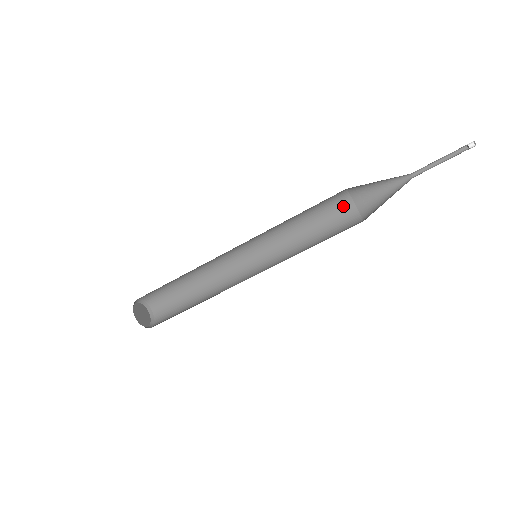
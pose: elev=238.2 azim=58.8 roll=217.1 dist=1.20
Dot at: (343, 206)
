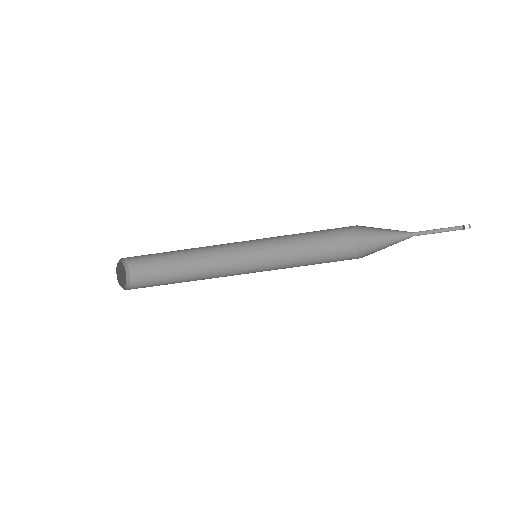
Dot at: (345, 240)
